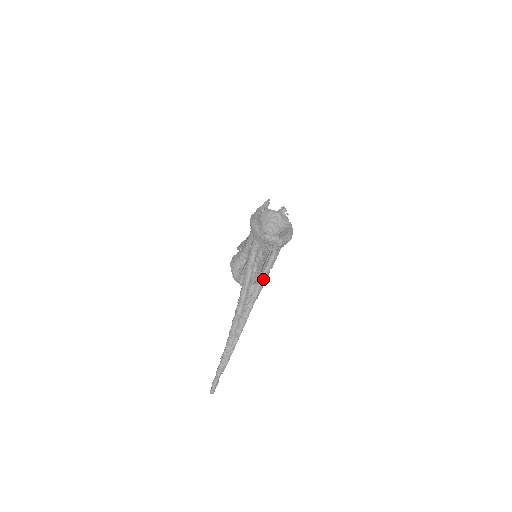
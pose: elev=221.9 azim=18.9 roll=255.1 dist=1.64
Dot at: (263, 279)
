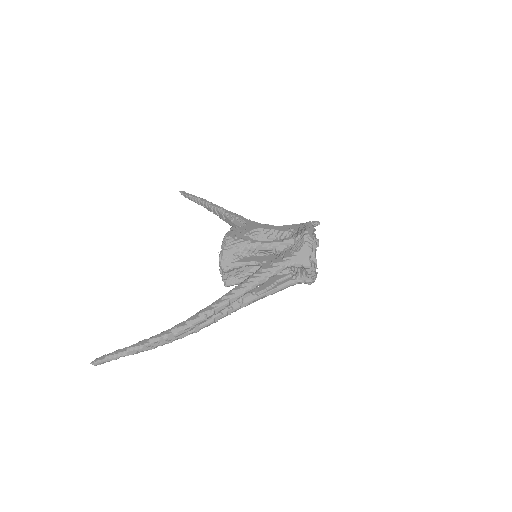
Dot at: (263, 296)
